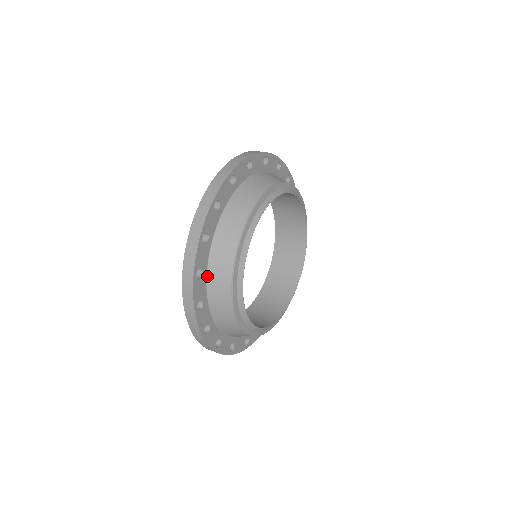
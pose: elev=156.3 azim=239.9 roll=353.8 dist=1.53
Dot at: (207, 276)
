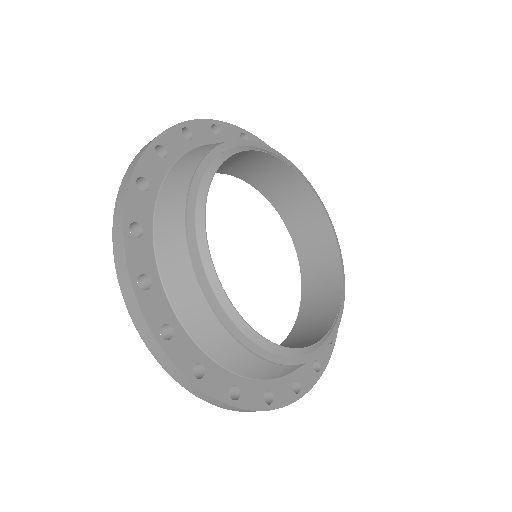
Dot at: (157, 200)
